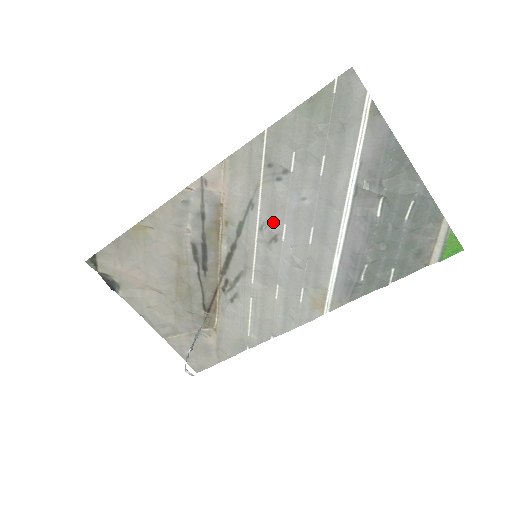
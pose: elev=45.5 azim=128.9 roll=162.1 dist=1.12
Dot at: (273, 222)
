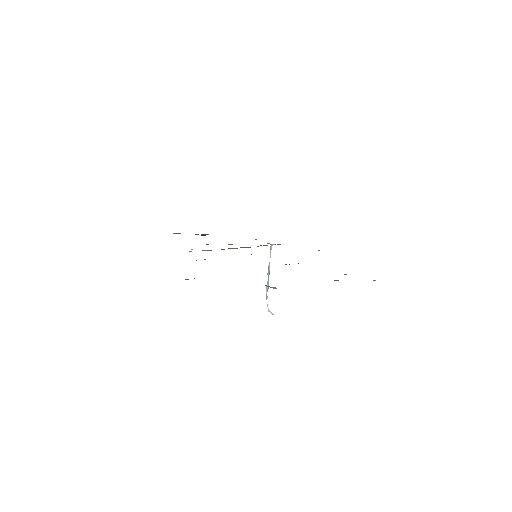
Dot at: occluded
